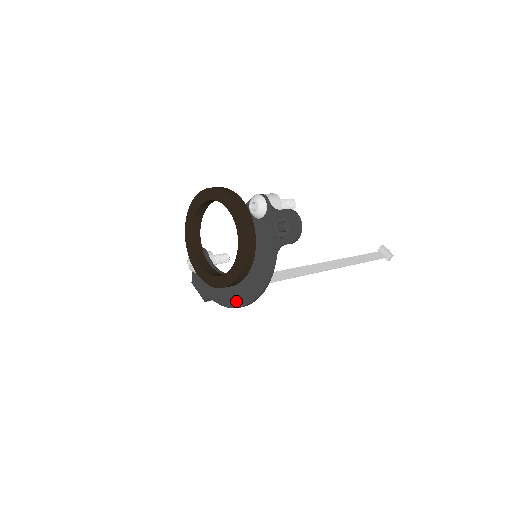
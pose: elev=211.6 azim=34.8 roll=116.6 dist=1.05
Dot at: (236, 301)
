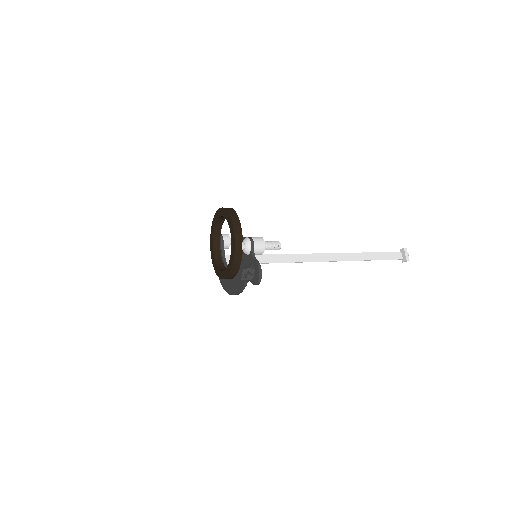
Dot at: (225, 286)
